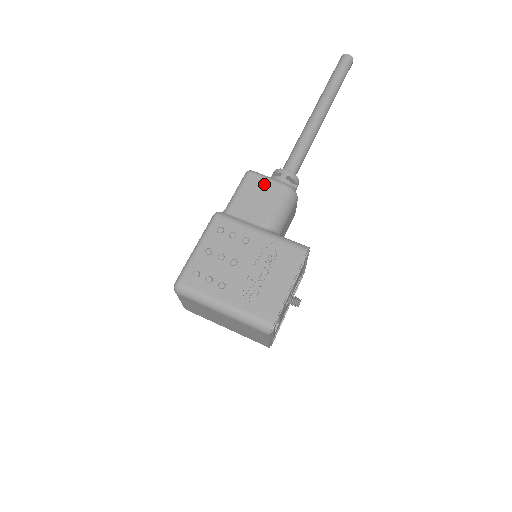
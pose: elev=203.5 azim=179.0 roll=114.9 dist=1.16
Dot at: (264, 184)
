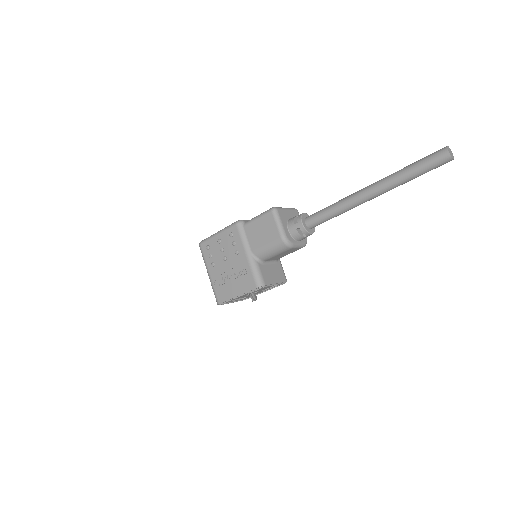
Dot at: (272, 226)
